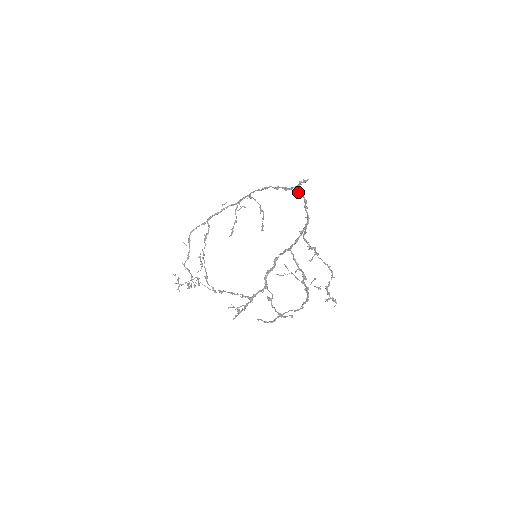
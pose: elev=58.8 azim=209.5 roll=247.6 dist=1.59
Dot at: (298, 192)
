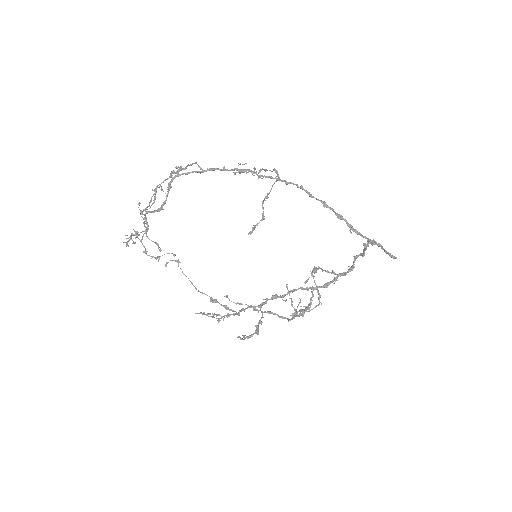
Dot at: (366, 246)
